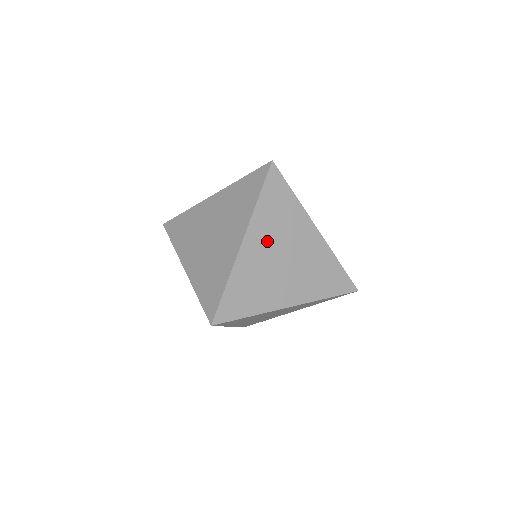
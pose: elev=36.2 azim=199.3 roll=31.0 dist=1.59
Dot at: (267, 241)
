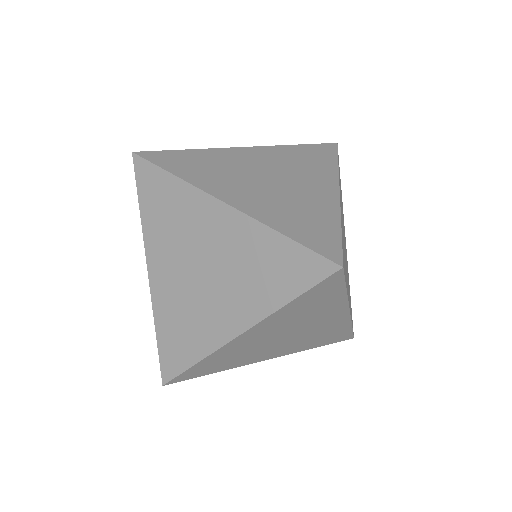
Dot at: (171, 257)
